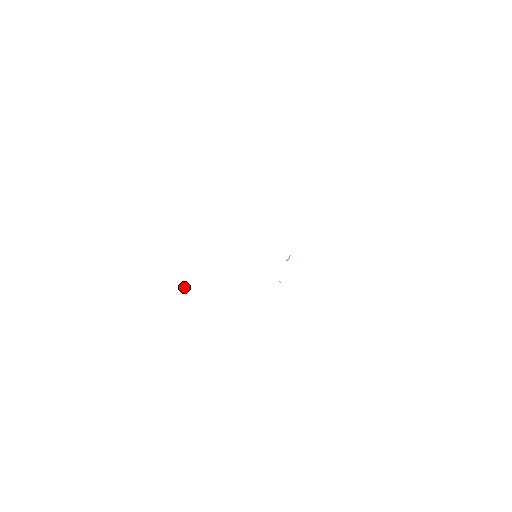
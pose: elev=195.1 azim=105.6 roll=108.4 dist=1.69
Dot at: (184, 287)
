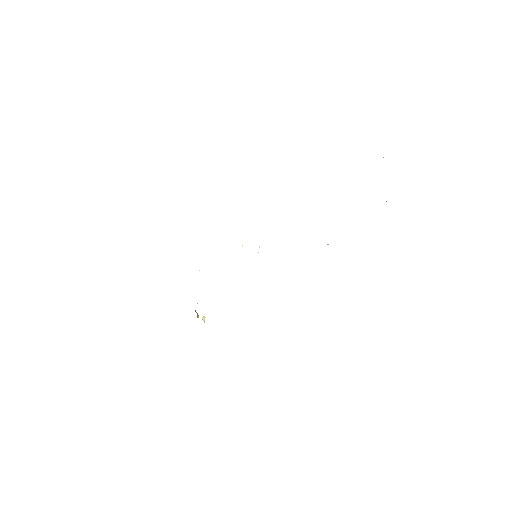
Dot at: occluded
